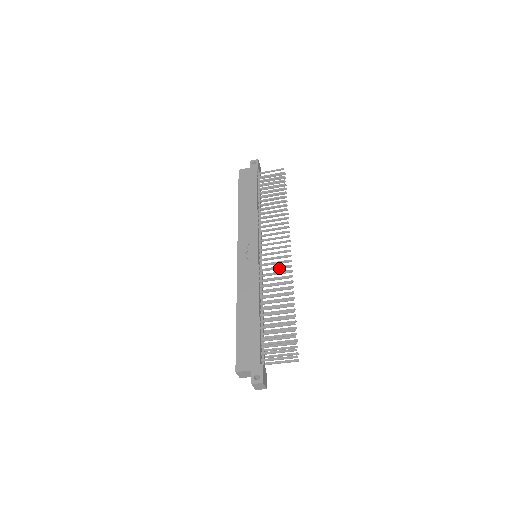
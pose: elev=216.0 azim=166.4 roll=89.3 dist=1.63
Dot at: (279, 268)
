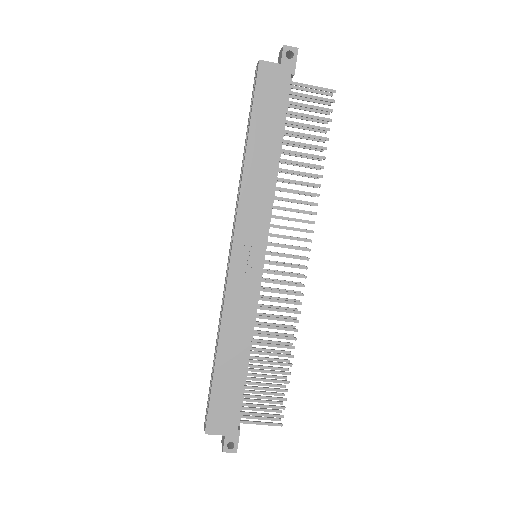
Dot at: (287, 294)
